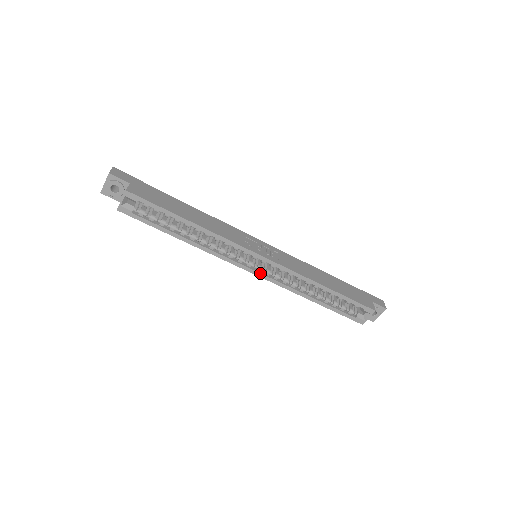
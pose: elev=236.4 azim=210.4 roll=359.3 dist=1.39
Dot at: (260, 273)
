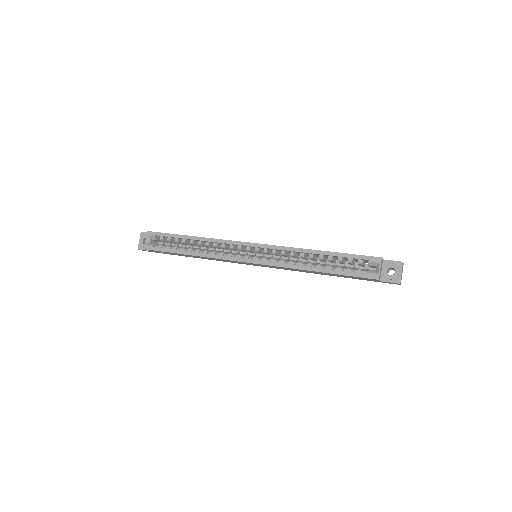
Dot at: (257, 260)
